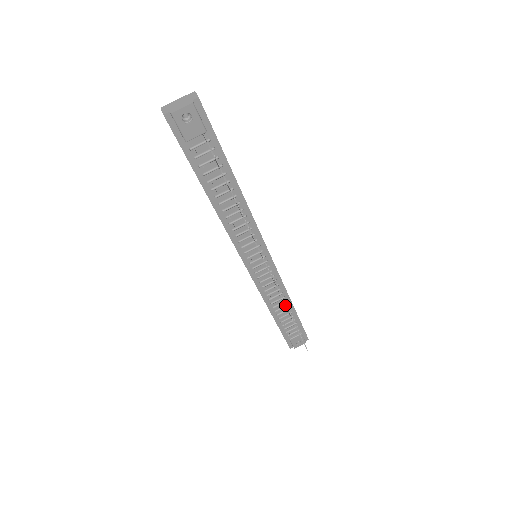
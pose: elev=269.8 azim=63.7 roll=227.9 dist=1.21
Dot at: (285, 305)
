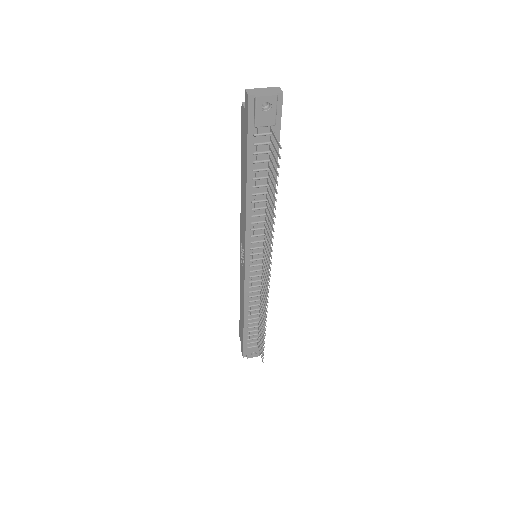
Dot at: (263, 311)
